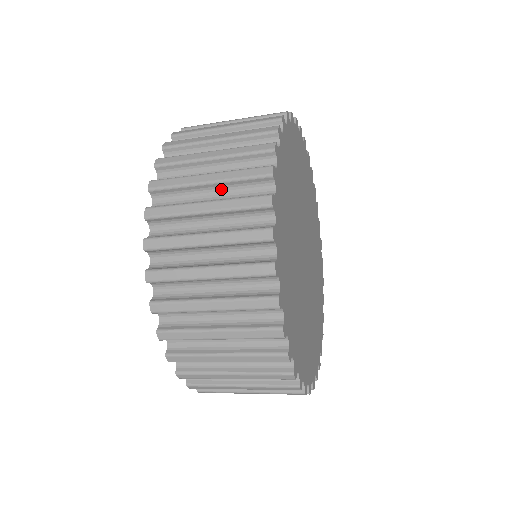
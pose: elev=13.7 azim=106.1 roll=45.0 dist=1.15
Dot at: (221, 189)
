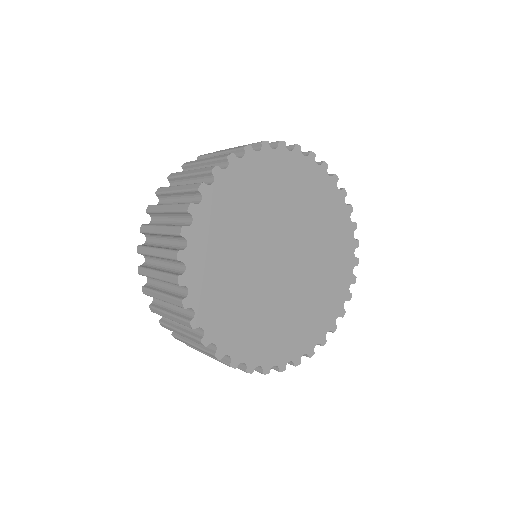
Dot at: occluded
